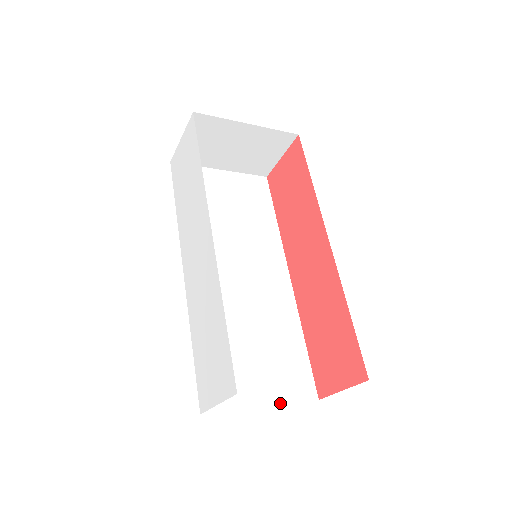
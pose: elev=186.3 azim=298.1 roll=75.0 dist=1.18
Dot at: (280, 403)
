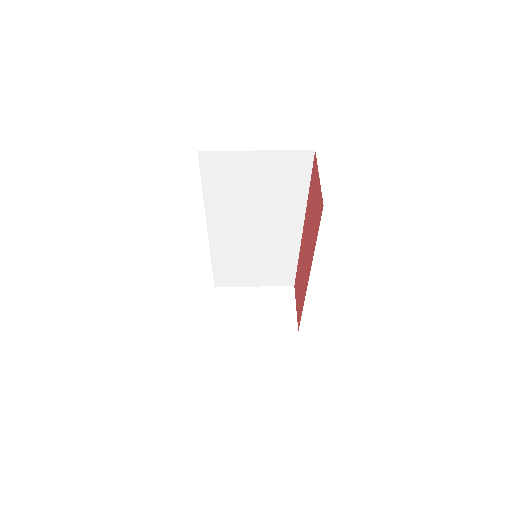
Dot at: (266, 286)
